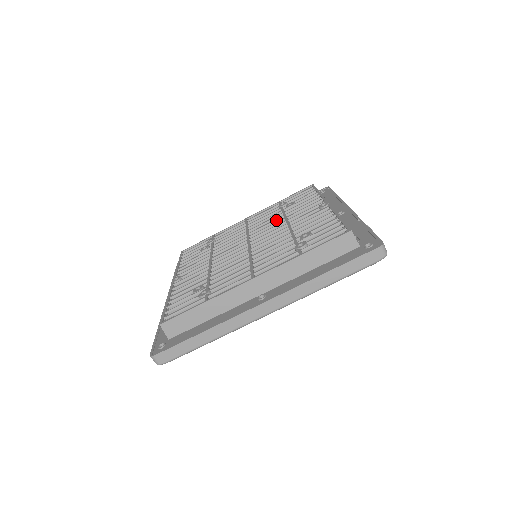
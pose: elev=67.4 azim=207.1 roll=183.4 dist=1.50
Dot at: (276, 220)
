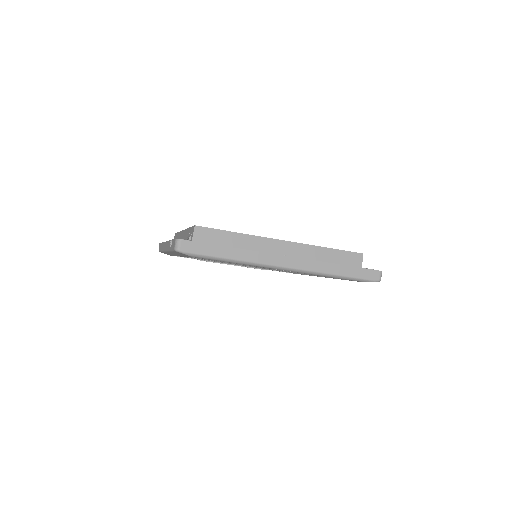
Dot at: occluded
